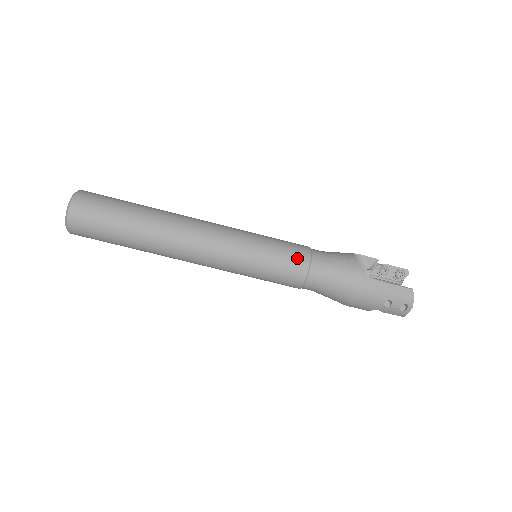
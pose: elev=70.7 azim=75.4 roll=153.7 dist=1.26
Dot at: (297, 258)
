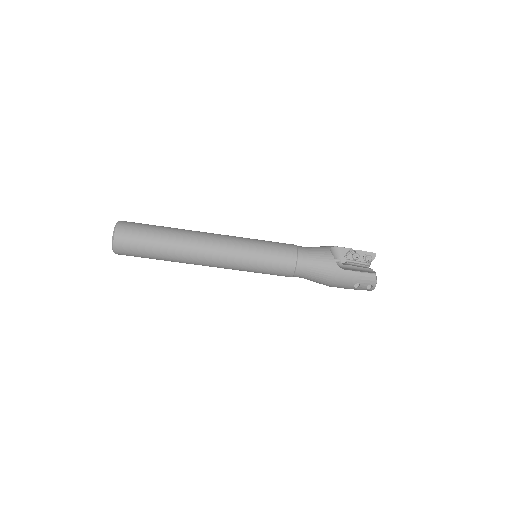
Dot at: (286, 259)
